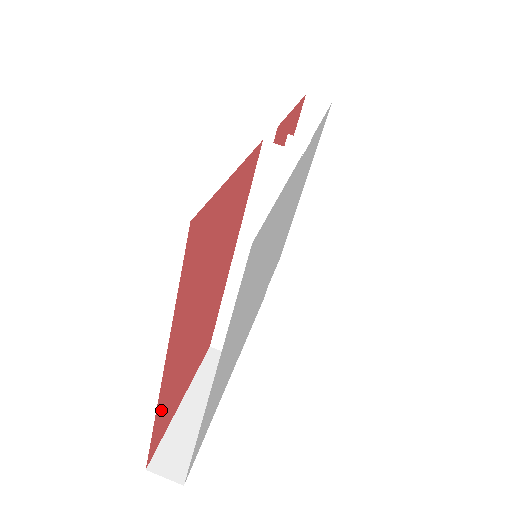
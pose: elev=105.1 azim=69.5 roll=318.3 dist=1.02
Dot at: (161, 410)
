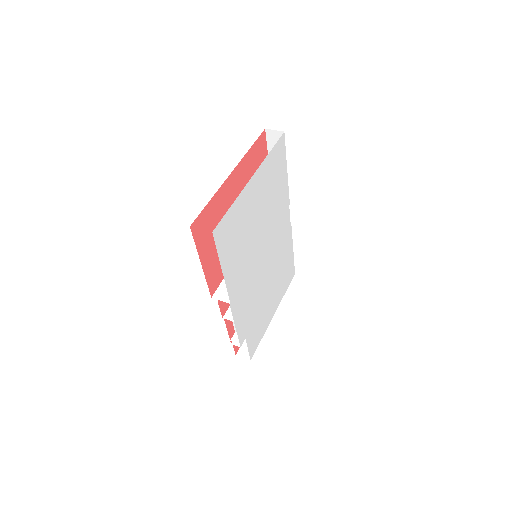
Dot at: (214, 203)
